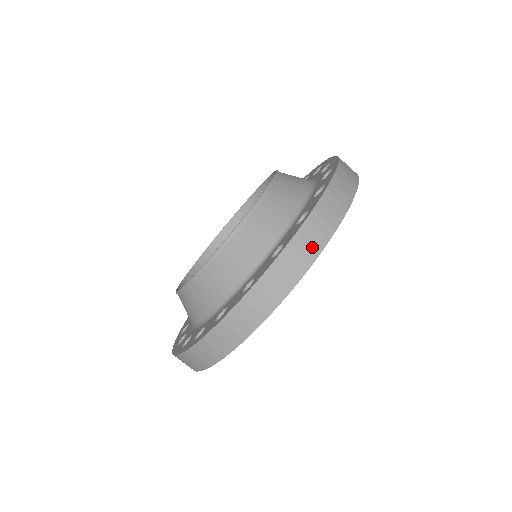
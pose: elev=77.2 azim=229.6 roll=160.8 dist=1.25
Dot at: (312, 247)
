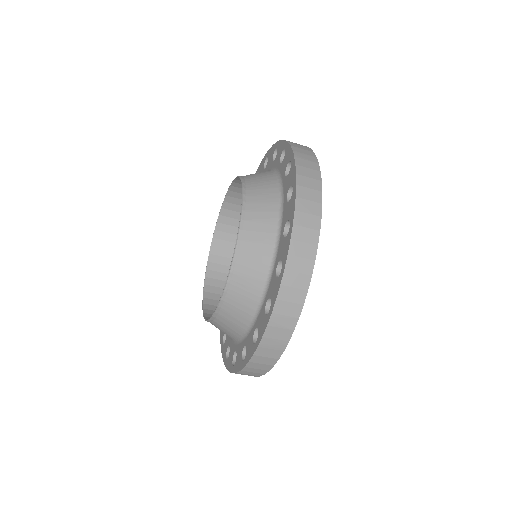
Dot at: (280, 340)
